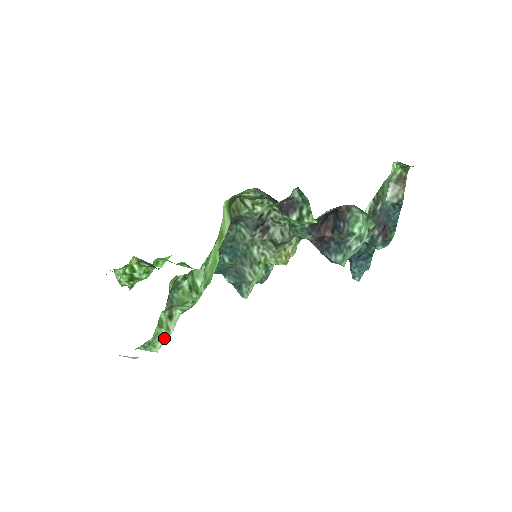
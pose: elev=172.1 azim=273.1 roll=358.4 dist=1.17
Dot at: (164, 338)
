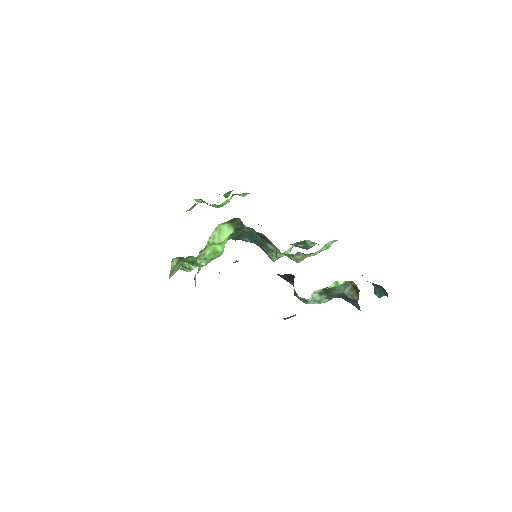
Dot at: (192, 269)
